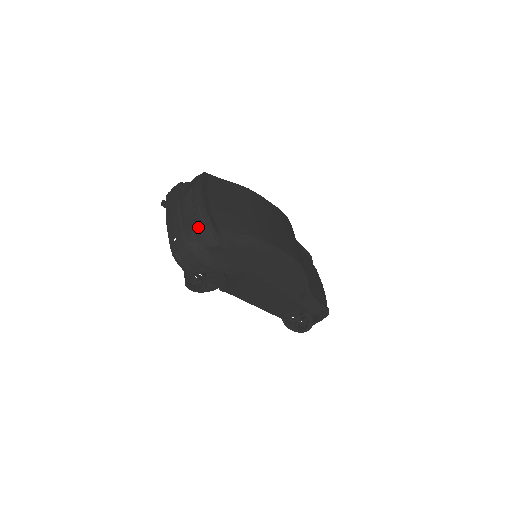
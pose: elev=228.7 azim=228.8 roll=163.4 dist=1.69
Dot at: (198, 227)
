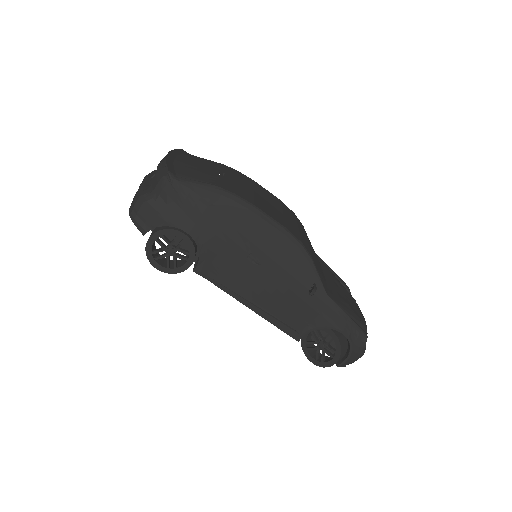
Dot at: (156, 178)
